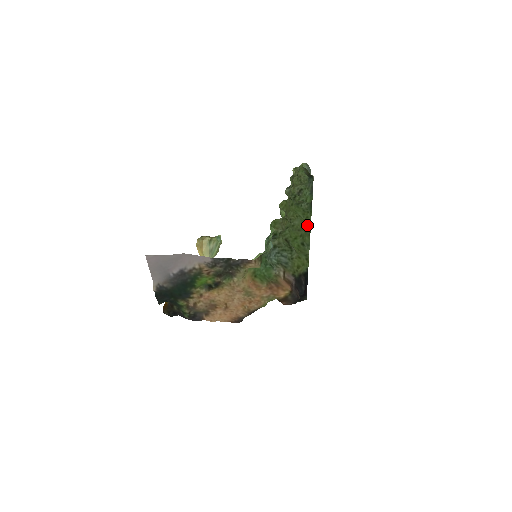
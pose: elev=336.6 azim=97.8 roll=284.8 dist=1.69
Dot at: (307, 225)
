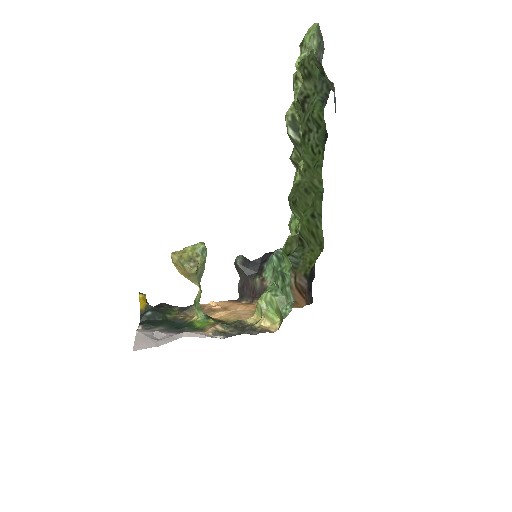
Dot at: (317, 174)
